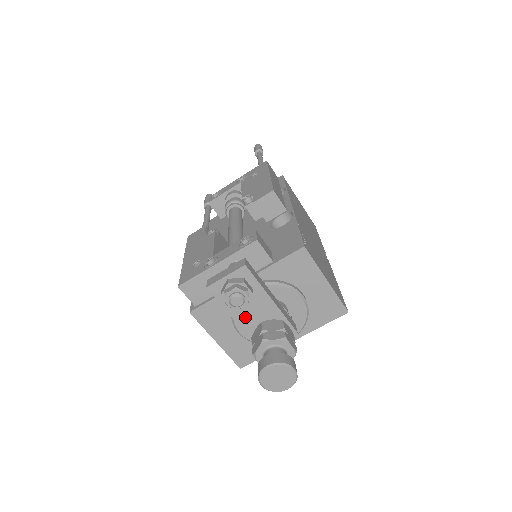
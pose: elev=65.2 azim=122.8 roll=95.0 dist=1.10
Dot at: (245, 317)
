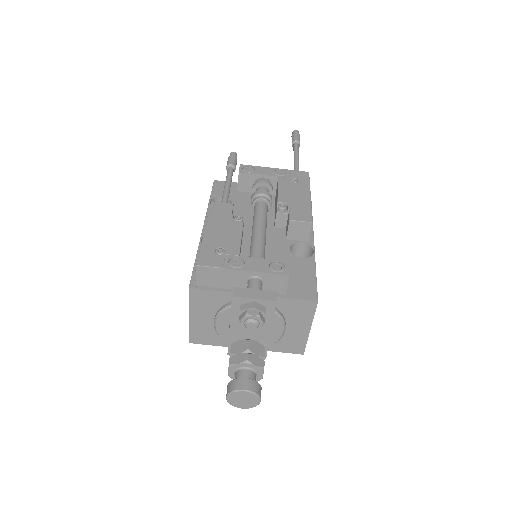
Dot at: (240, 329)
